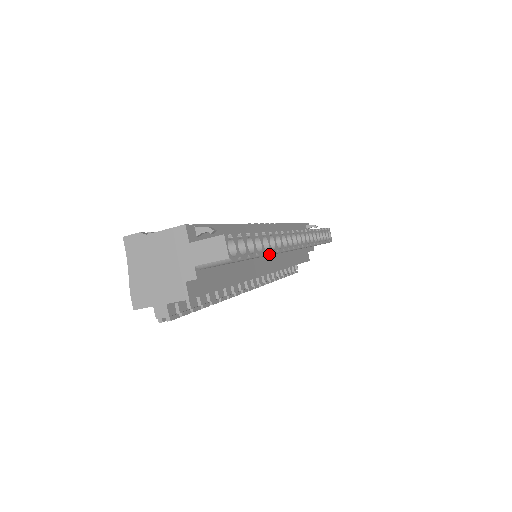
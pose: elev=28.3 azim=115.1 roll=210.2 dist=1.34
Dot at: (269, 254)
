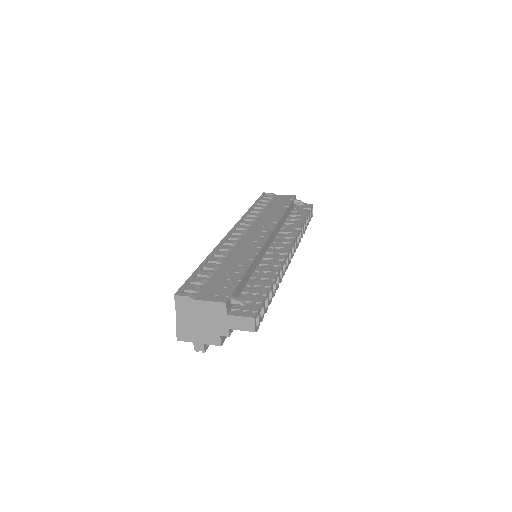
Dot at: occluded
